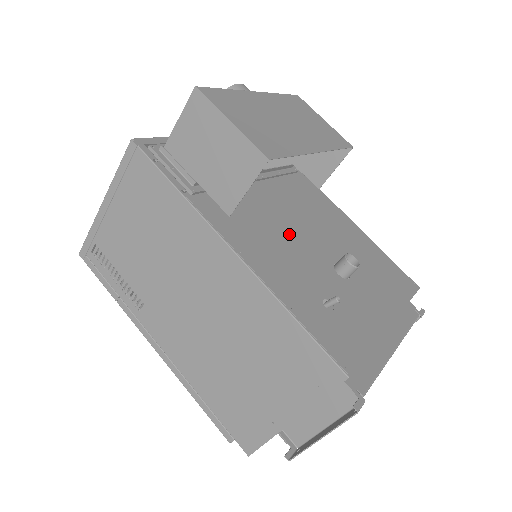
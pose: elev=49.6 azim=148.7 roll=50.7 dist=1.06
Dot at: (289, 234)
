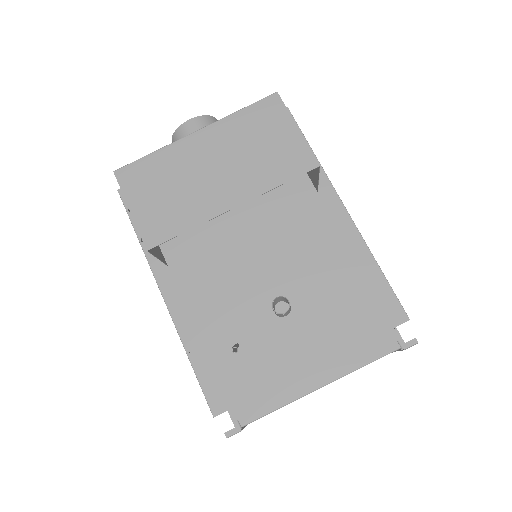
Dot at: (236, 268)
